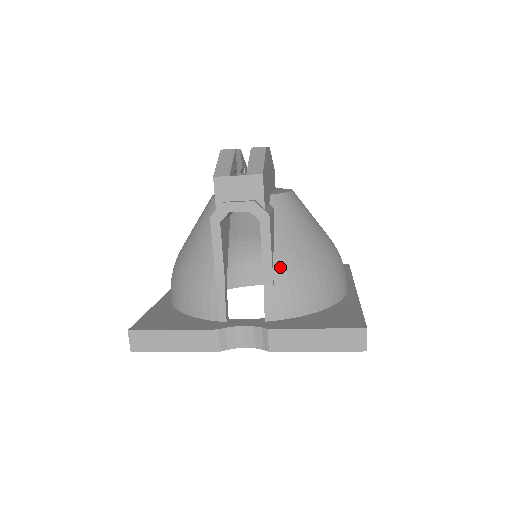
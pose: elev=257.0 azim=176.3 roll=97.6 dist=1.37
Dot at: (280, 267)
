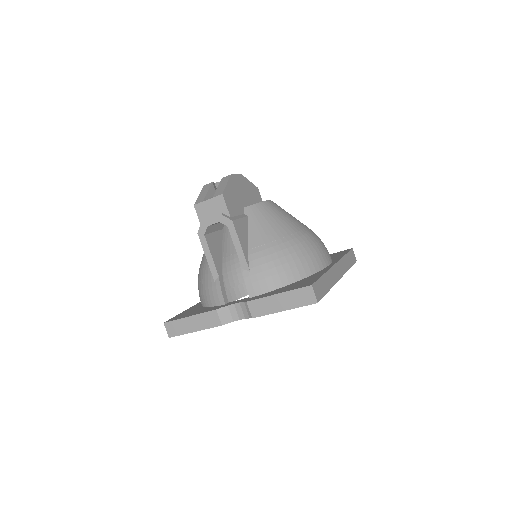
Dot at: (253, 256)
